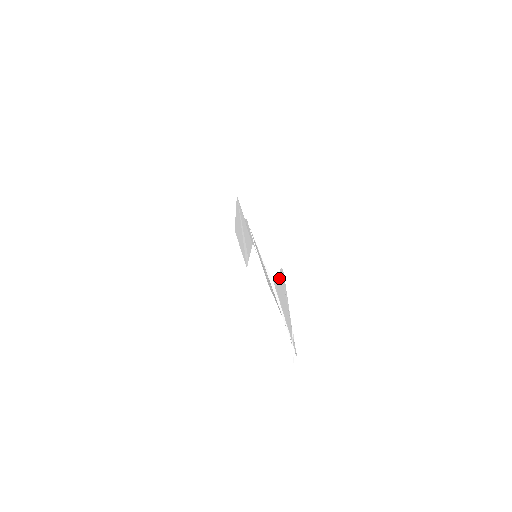
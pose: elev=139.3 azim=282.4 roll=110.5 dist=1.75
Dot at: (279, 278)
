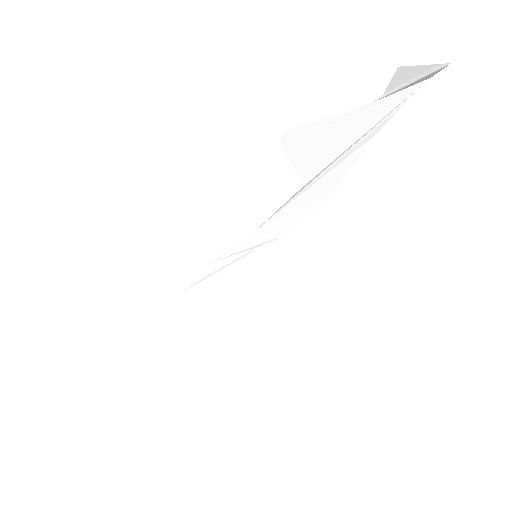
Dot at: (293, 156)
